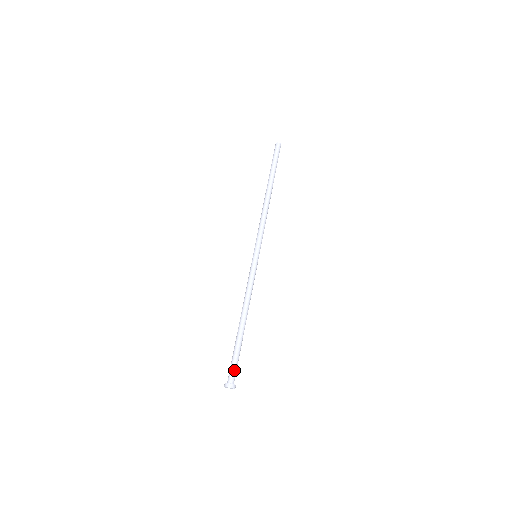
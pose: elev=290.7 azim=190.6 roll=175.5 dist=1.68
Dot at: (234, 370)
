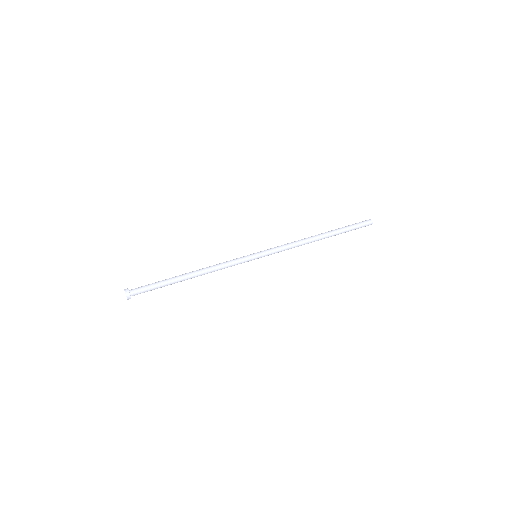
Dot at: (143, 290)
